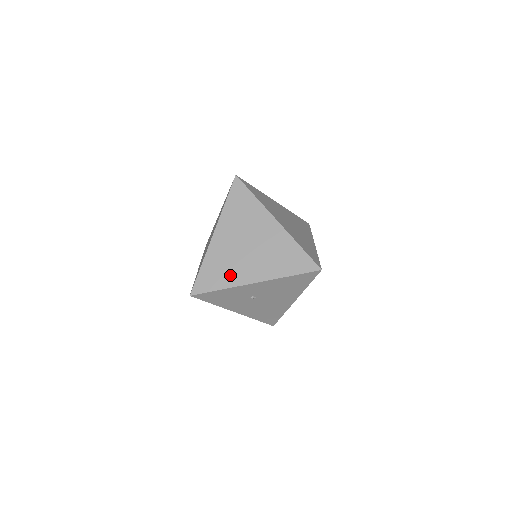
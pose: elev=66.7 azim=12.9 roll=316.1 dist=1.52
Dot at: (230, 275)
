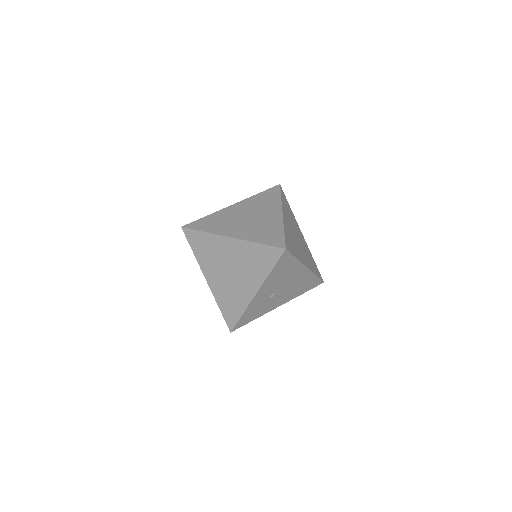
Dot at: (238, 300)
